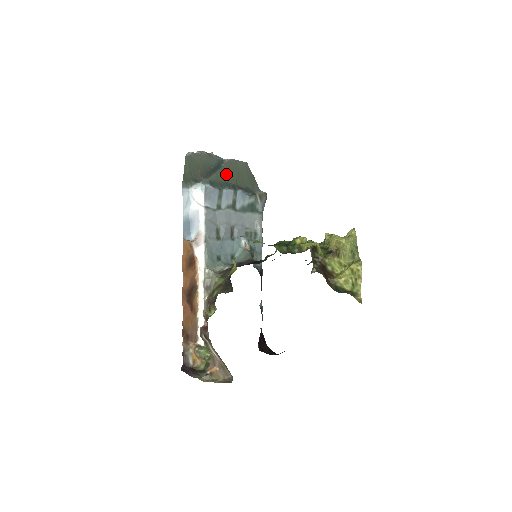
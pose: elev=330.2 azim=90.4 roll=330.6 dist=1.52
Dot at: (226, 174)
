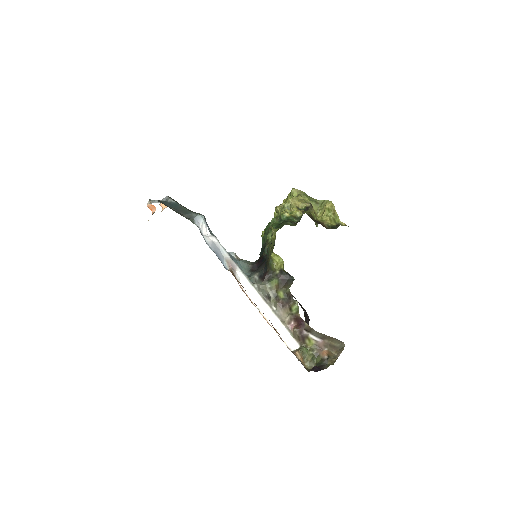
Dot at: occluded
